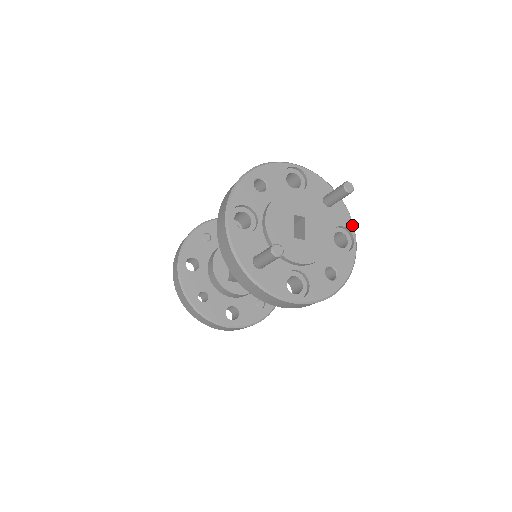
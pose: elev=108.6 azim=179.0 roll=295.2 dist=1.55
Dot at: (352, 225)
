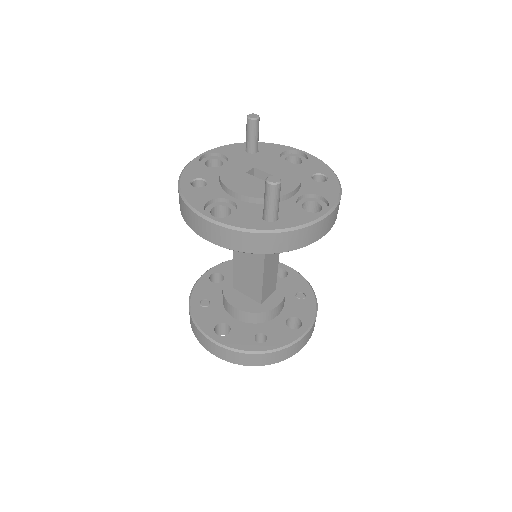
Dot at: (286, 147)
